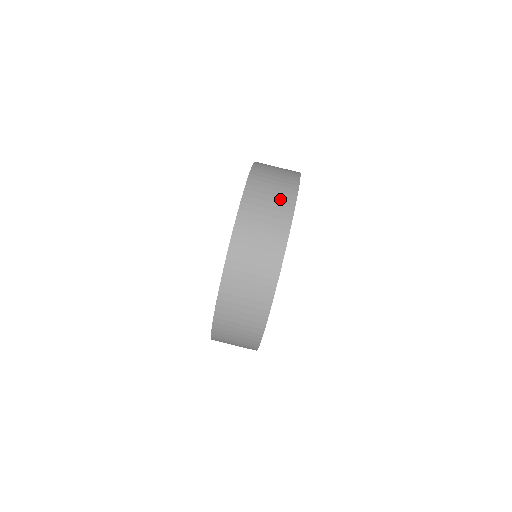
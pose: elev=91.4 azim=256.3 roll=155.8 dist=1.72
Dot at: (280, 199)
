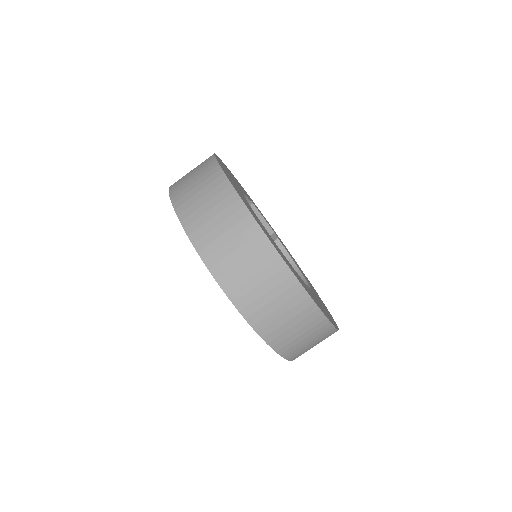
Dot at: (221, 204)
